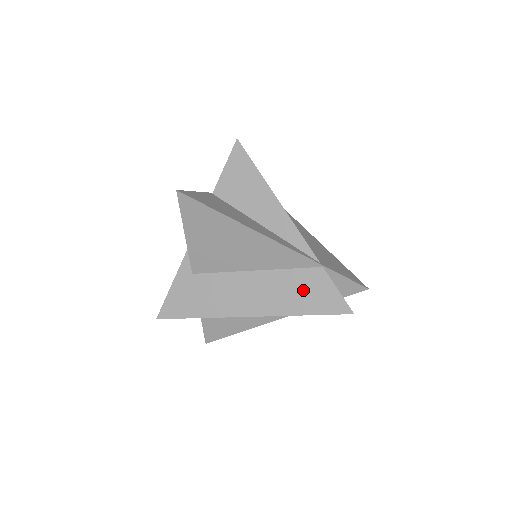
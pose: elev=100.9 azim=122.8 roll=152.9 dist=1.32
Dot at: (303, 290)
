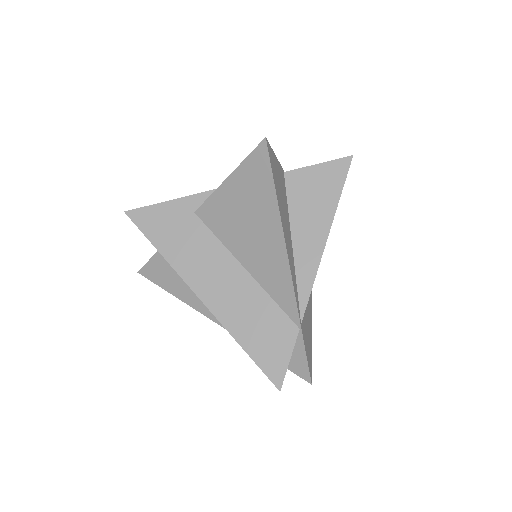
Dot at: (264, 328)
